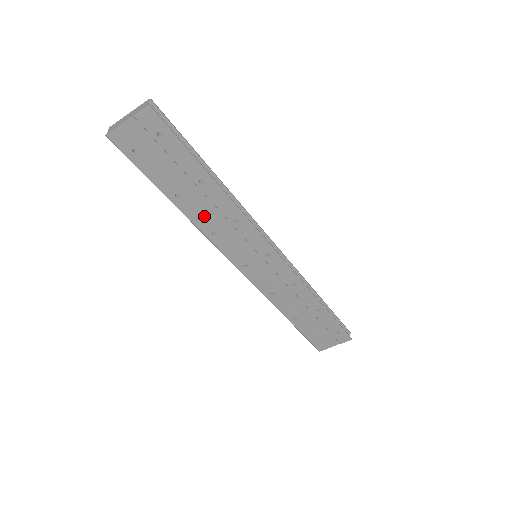
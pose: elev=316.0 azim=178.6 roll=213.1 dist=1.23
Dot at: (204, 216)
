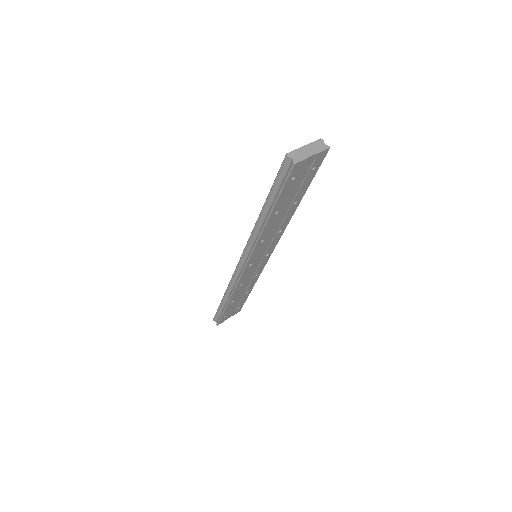
Dot at: (271, 228)
